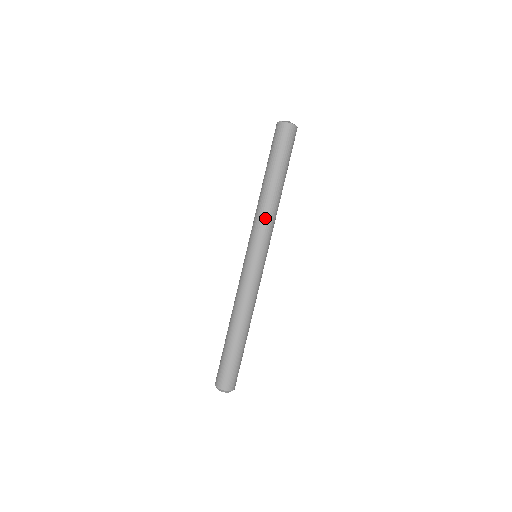
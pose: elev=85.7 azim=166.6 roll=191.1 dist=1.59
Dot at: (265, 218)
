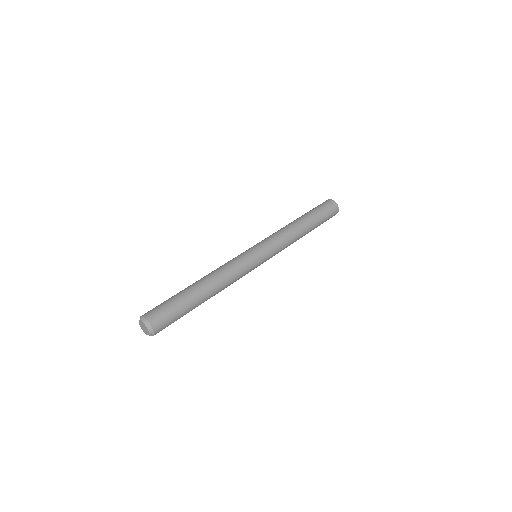
Dot at: occluded
